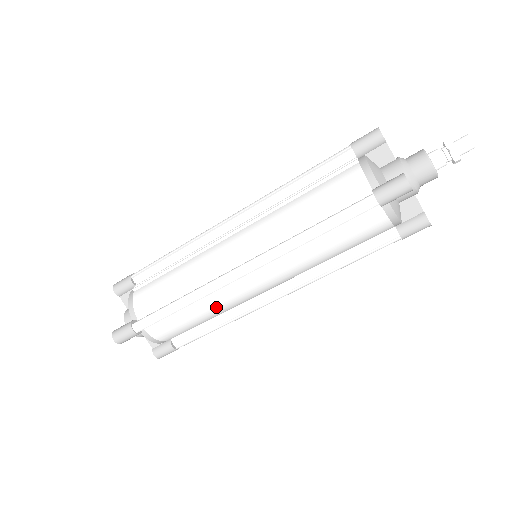
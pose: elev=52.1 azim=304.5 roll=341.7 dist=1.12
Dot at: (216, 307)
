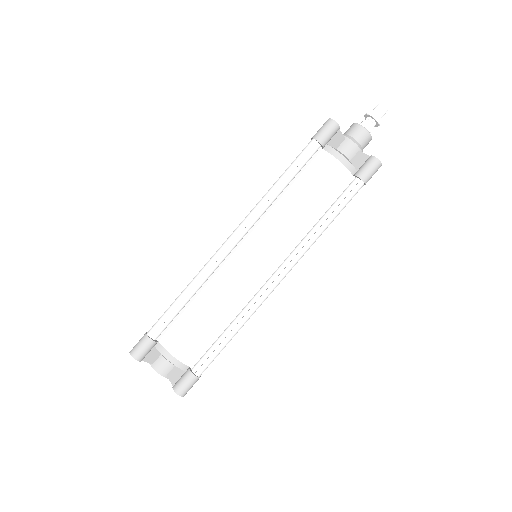
Dot at: (221, 294)
